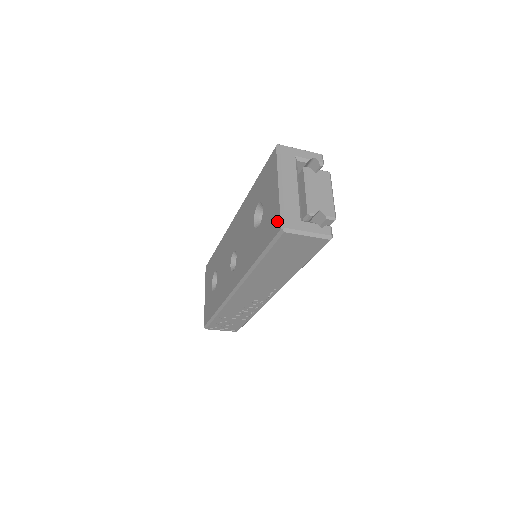
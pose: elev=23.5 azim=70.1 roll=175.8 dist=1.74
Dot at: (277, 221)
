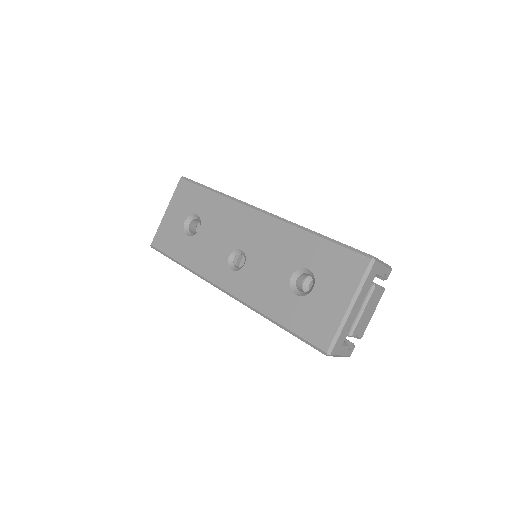
Dot at: (326, 338)
